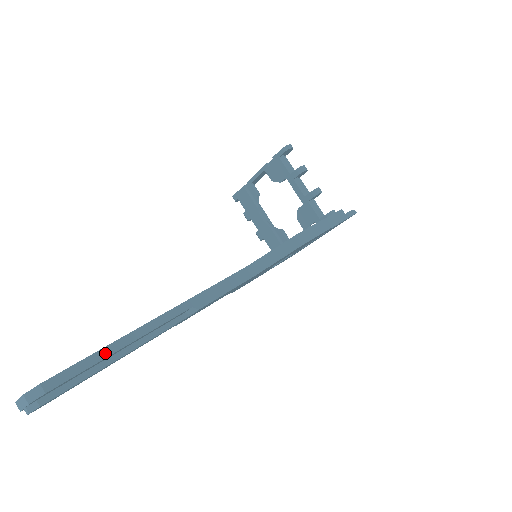
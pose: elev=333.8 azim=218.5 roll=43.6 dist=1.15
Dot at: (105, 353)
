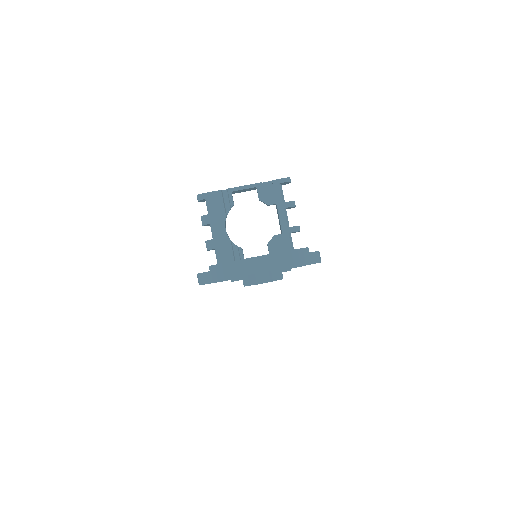
Dot at: occluded
